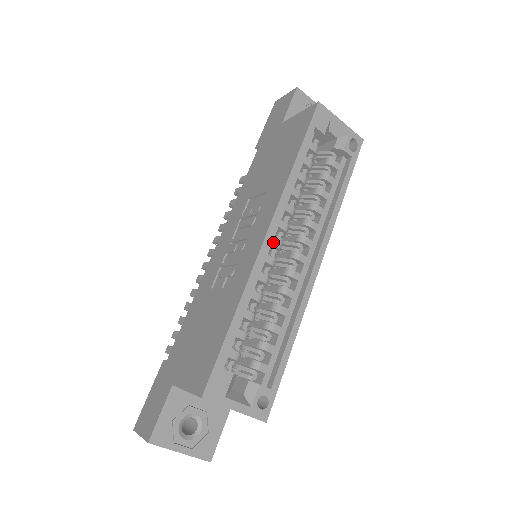
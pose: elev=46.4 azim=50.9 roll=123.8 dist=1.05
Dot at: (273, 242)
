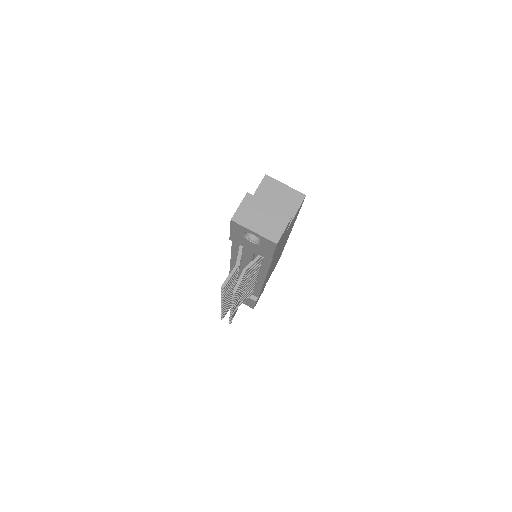
Dot at: occluded
